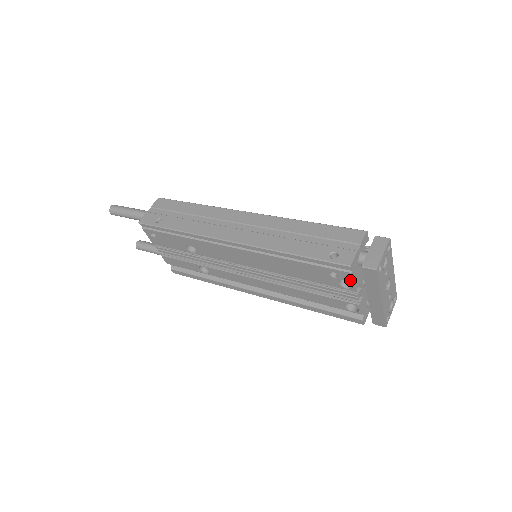
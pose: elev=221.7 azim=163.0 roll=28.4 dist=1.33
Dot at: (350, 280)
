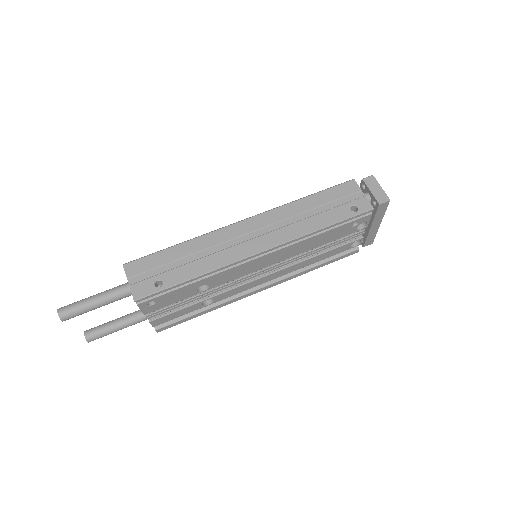
Dot at: (367, 221)
